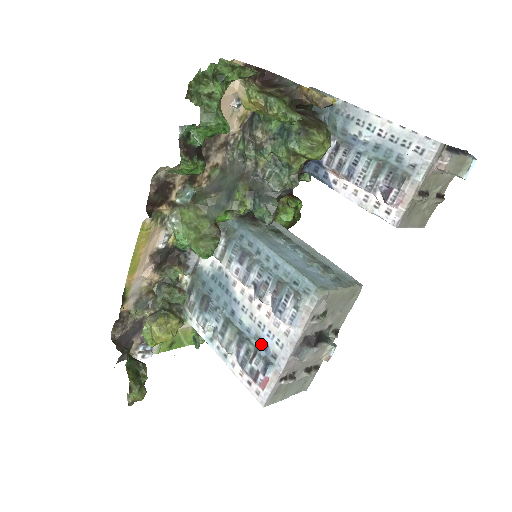
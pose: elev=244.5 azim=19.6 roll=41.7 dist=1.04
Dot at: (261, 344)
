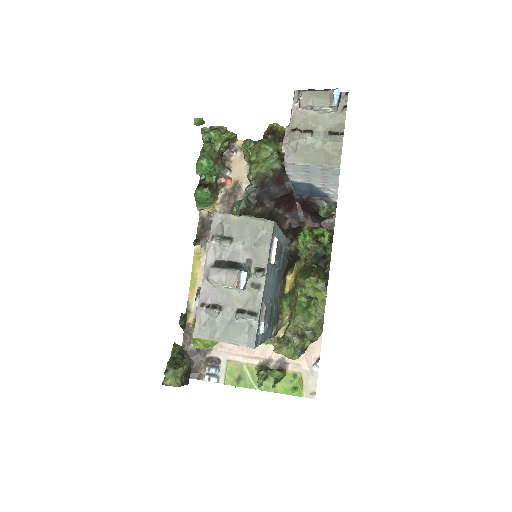
Dot at: occluded
